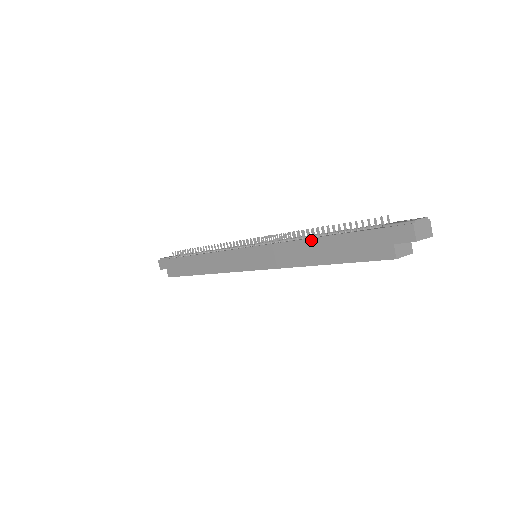
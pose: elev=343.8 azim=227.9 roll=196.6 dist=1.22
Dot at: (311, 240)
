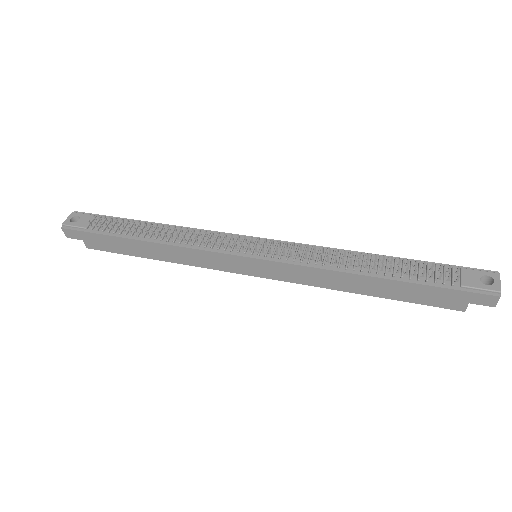
Dot at: (362, 277)
